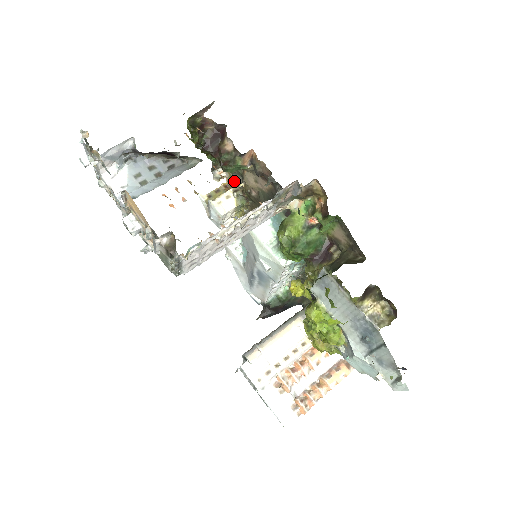
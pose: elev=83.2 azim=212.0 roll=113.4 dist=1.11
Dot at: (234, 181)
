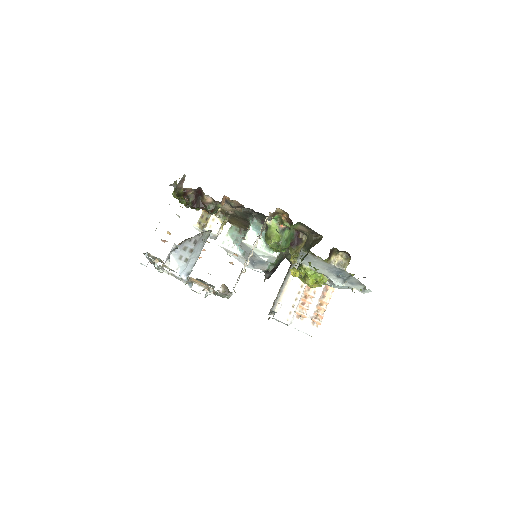
Dot at: occluded
